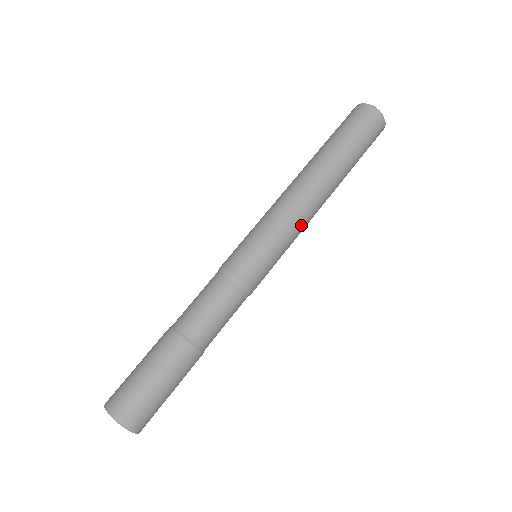
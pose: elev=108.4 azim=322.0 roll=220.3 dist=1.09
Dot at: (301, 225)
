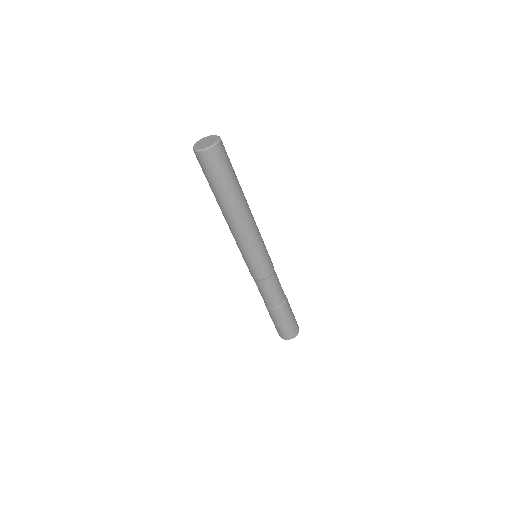
Dot at: occluded
